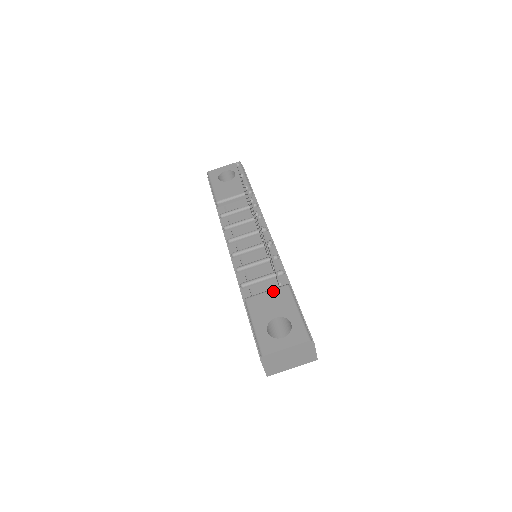
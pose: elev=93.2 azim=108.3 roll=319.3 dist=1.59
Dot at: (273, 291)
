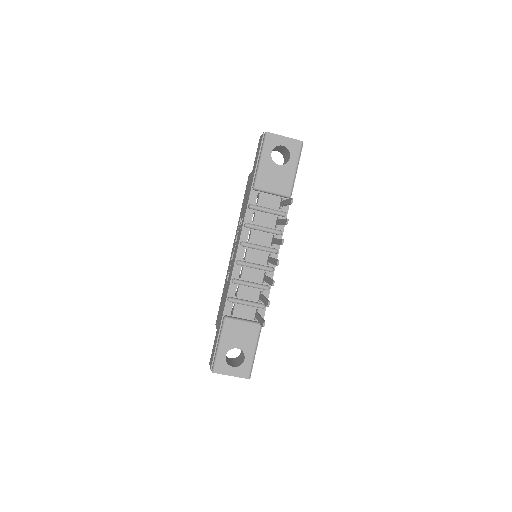
Dot at: (248, 324)
